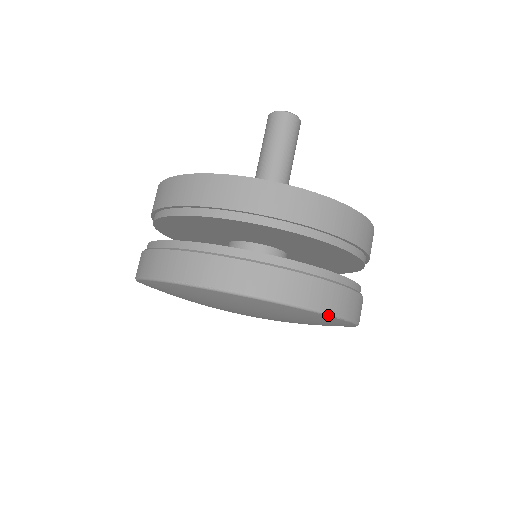
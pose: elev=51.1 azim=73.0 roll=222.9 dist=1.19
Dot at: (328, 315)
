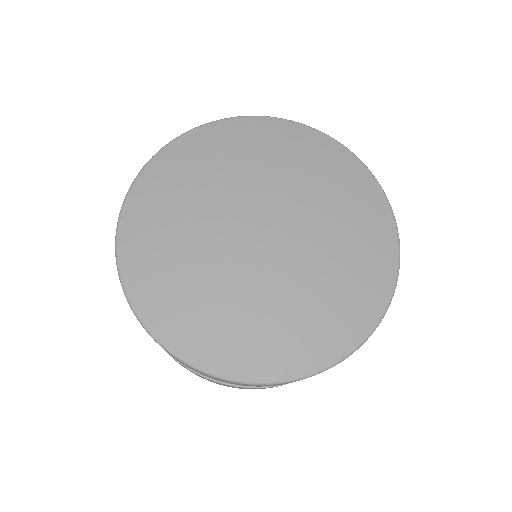
Dot at: (399, 244)
